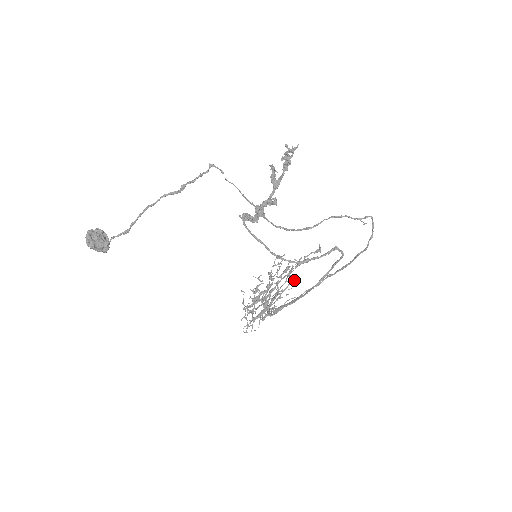
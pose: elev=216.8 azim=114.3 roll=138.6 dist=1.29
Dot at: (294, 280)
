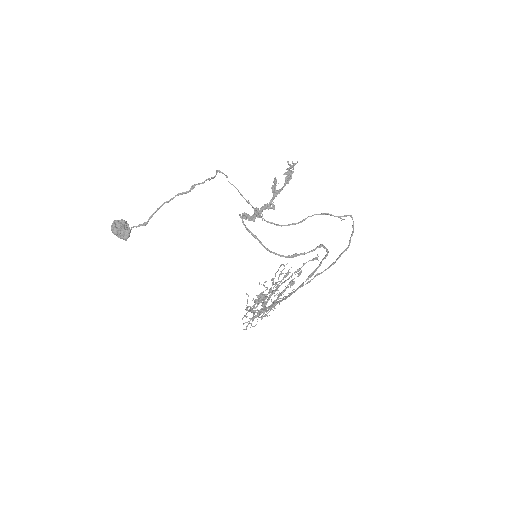
Dot at: (292, 284)
